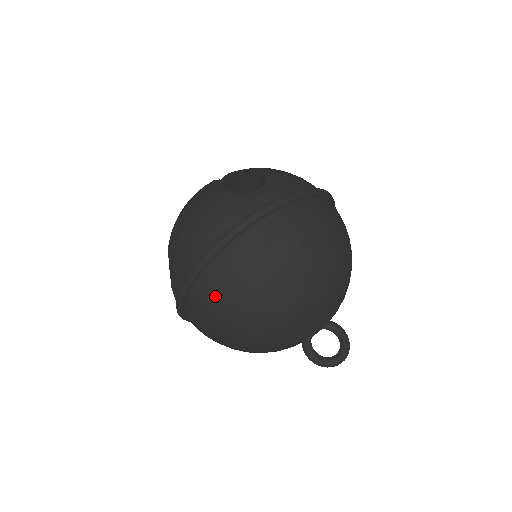
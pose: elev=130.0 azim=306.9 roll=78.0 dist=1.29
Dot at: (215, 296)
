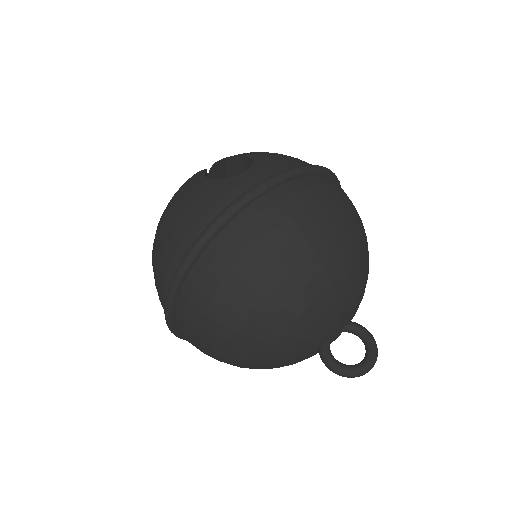
Dot at: (205, 302)
